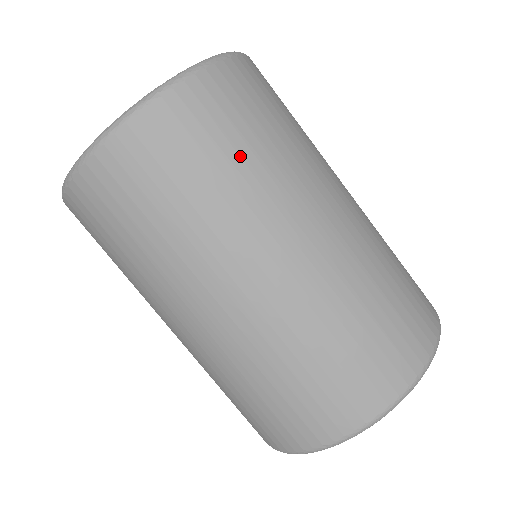
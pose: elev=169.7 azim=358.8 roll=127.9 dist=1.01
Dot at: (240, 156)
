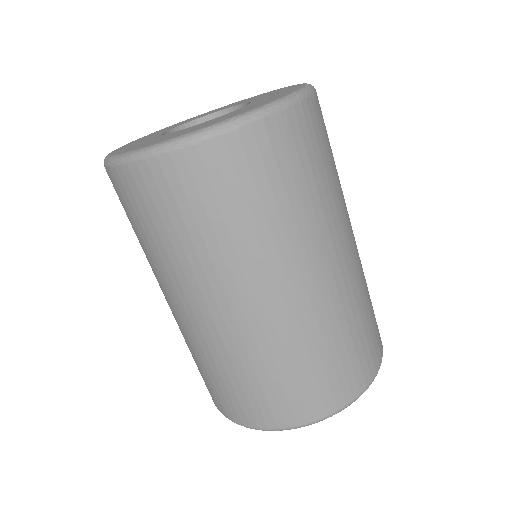
Dot at: (334, 163)
